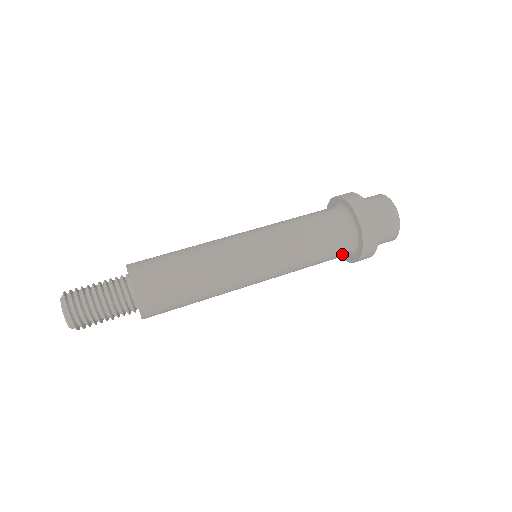
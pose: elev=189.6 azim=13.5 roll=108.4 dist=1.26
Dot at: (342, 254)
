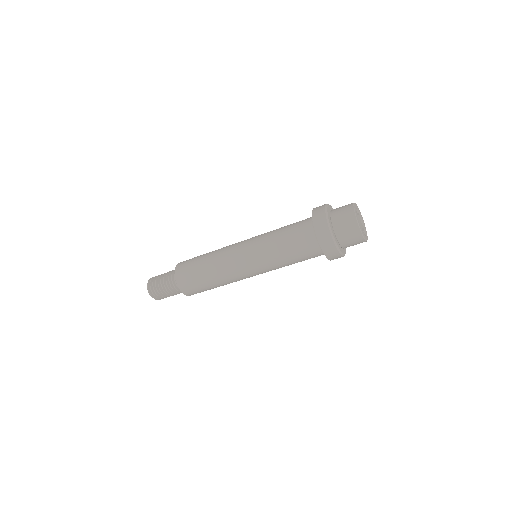
Dot at: (316, 255)
